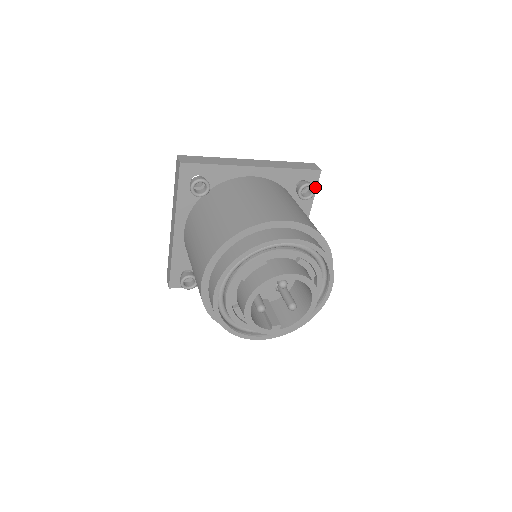
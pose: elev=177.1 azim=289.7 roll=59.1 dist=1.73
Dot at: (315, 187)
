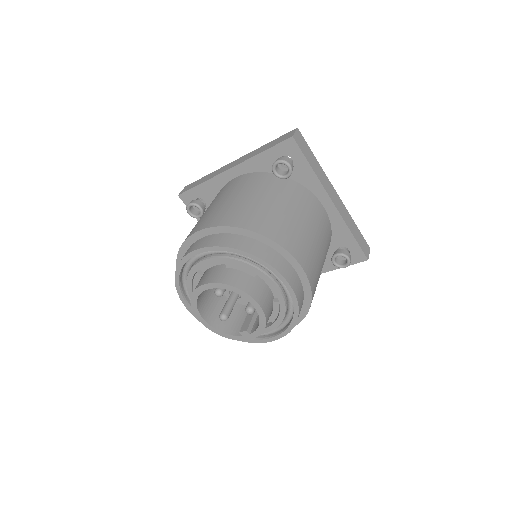
Dot at: (302, 156)
